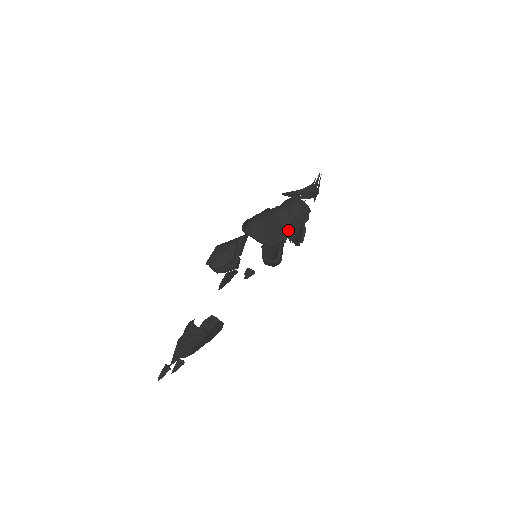
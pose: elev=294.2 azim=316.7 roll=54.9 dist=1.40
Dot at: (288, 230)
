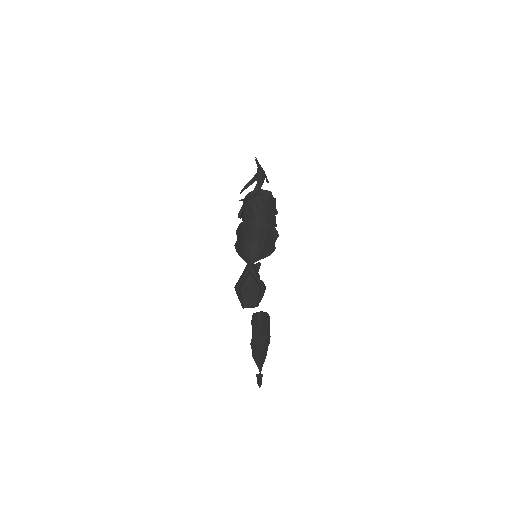
Dot at: (269, 222)
